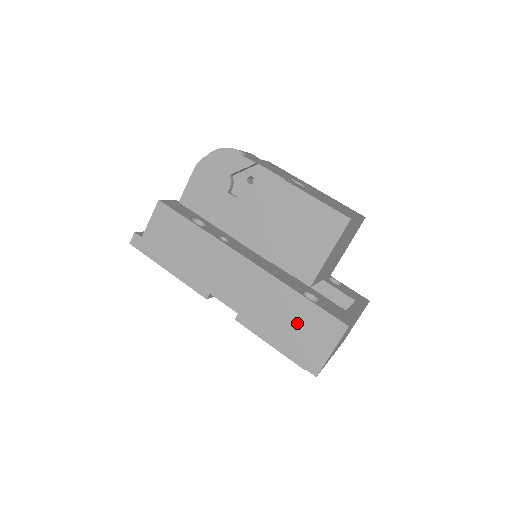
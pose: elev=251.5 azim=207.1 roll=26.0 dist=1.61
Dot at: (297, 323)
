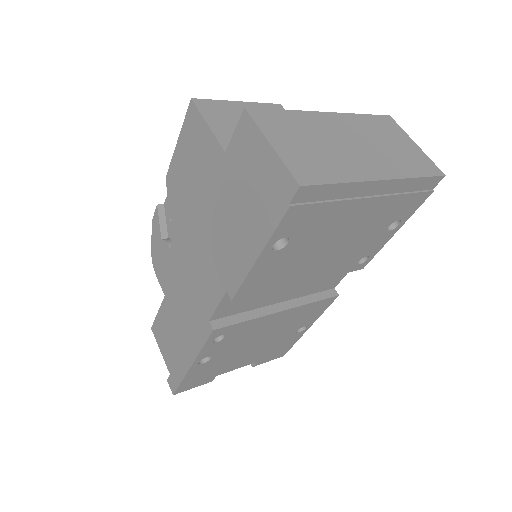
Dot at: (238, 197)
